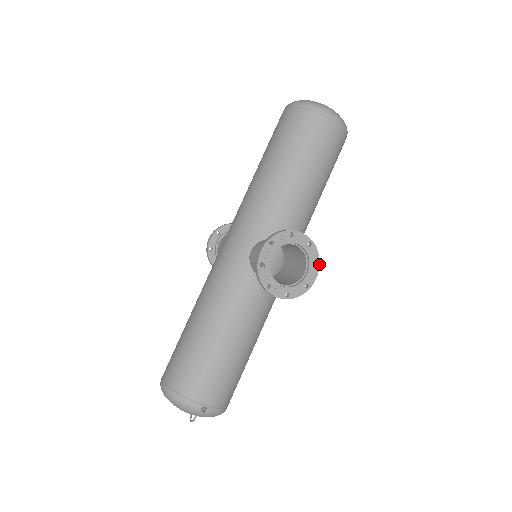
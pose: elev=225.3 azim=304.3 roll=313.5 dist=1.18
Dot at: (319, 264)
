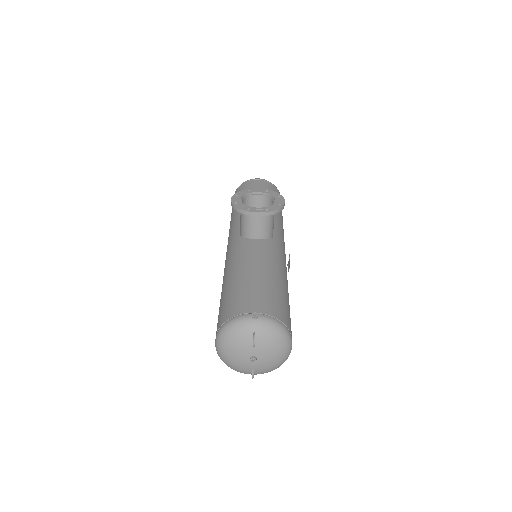
Dot at: (281, 196)
